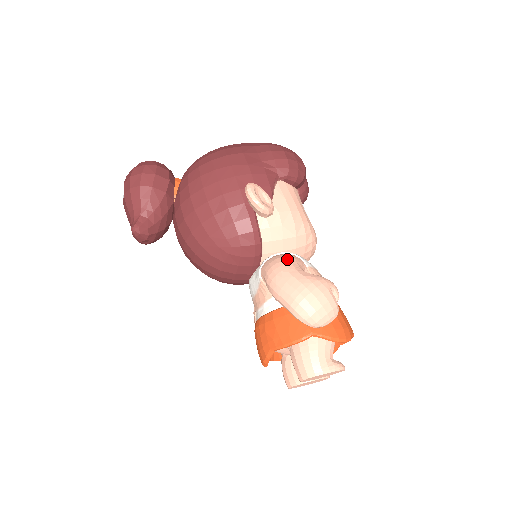
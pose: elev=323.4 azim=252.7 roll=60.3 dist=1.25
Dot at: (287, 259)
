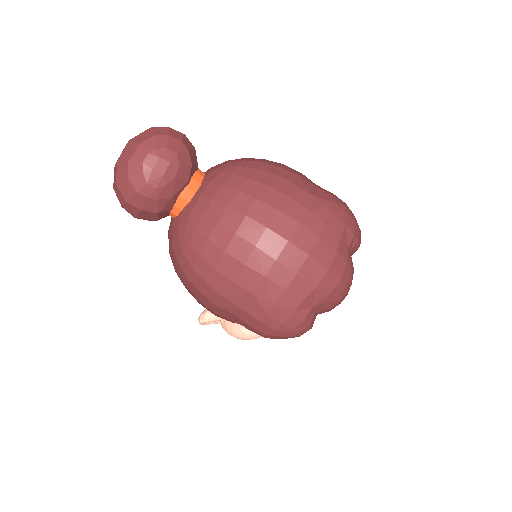
Dot at: occluded
